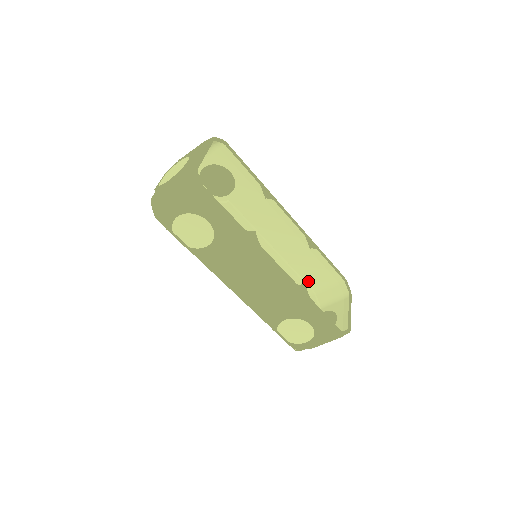
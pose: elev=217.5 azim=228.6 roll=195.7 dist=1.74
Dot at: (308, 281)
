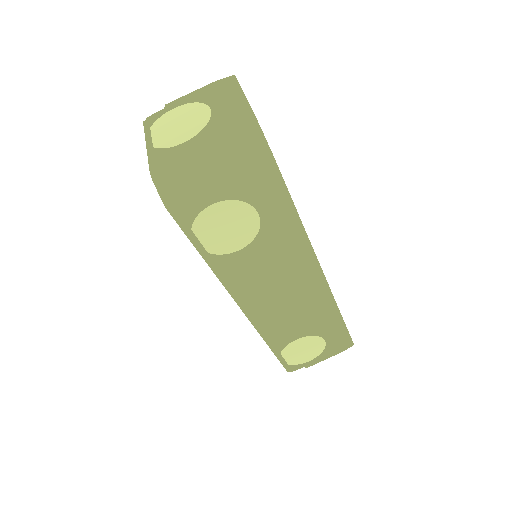
Dot at: occluded
